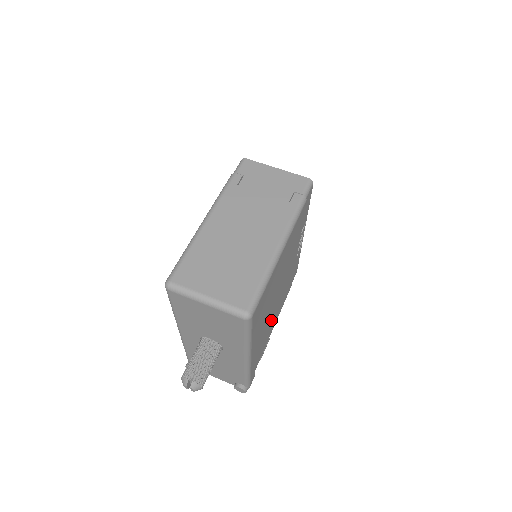
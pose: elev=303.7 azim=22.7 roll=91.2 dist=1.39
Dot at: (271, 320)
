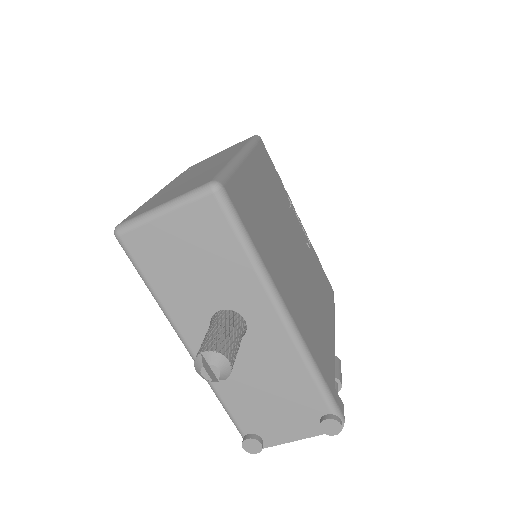
Dot at: (311, 303)
